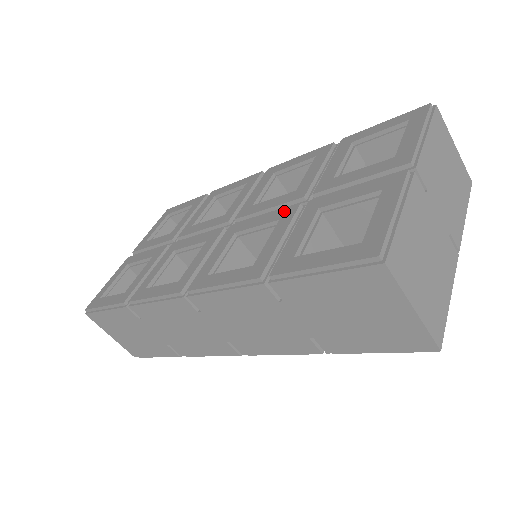
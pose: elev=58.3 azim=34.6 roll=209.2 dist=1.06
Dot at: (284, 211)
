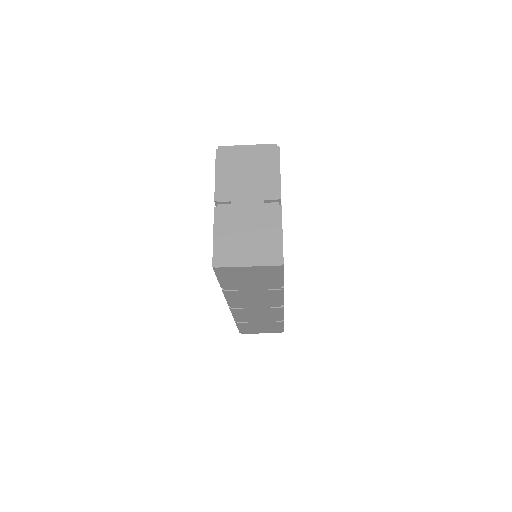
Dot at: occluded
